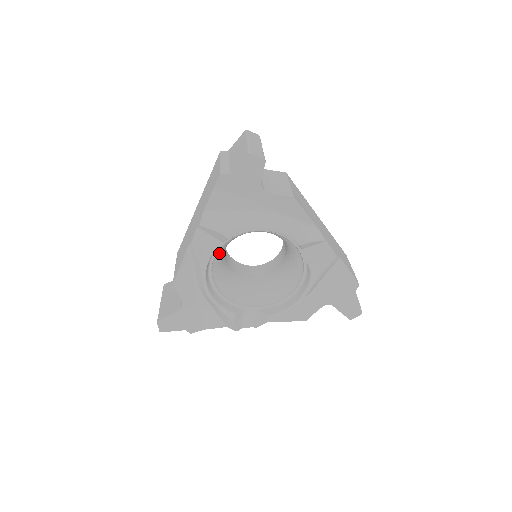
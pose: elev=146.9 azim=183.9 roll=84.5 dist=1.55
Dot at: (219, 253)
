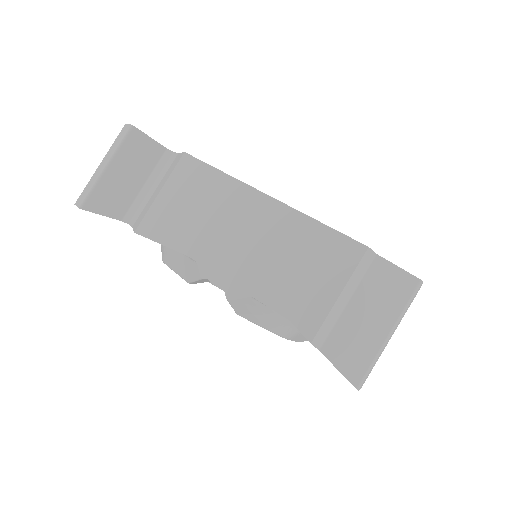
Dot at: occluded
